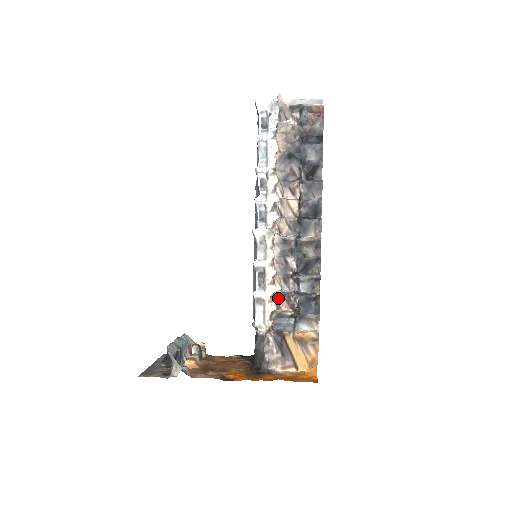
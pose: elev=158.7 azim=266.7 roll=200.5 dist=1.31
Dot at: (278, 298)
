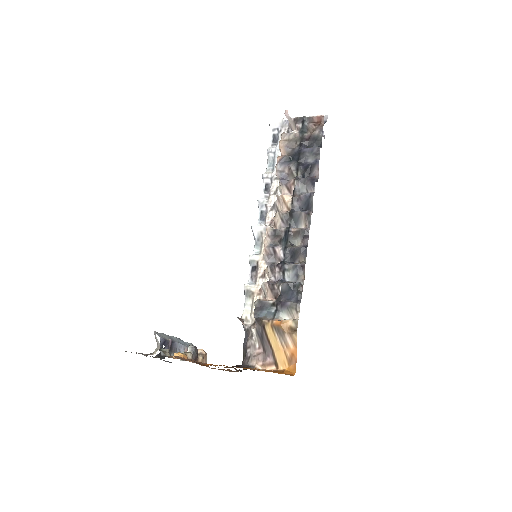
Dot at: (264, 288)
